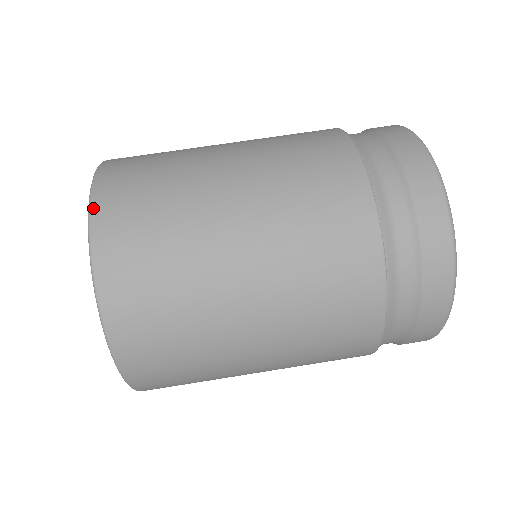
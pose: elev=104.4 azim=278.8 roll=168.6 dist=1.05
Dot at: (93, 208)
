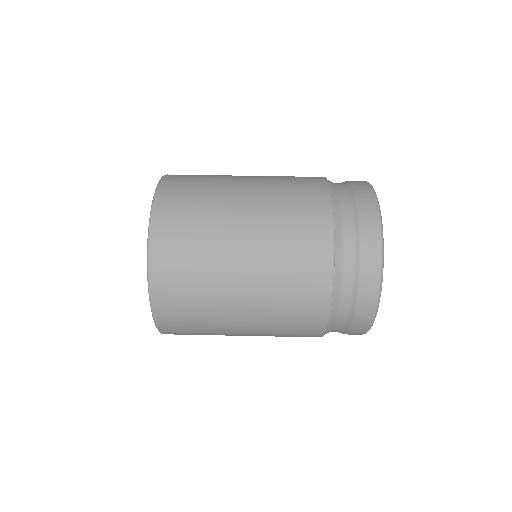
Dot at: (157, 194)
